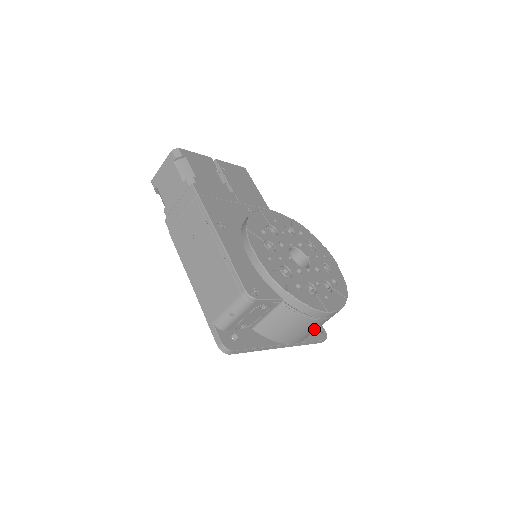
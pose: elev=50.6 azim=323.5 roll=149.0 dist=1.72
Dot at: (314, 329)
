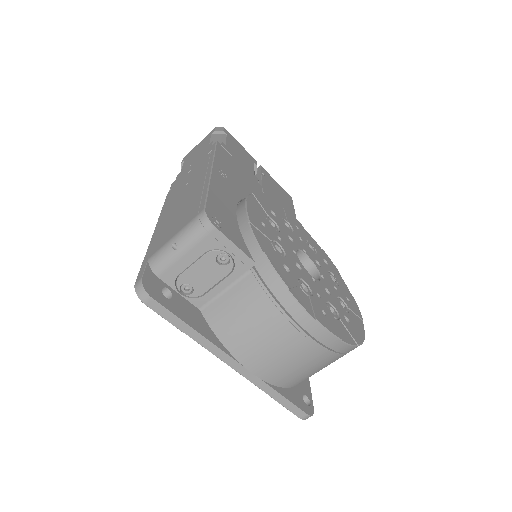
Dot at: (290, 359)
